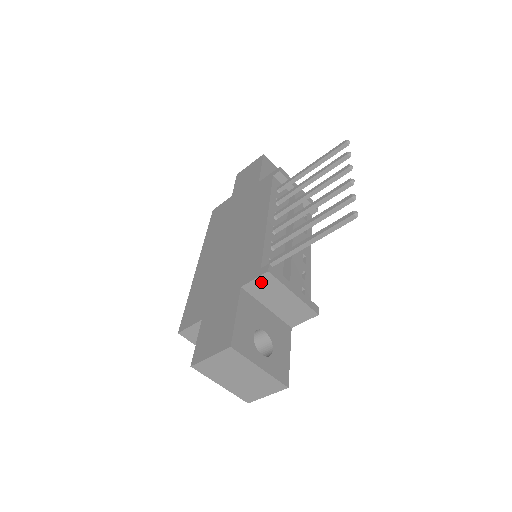
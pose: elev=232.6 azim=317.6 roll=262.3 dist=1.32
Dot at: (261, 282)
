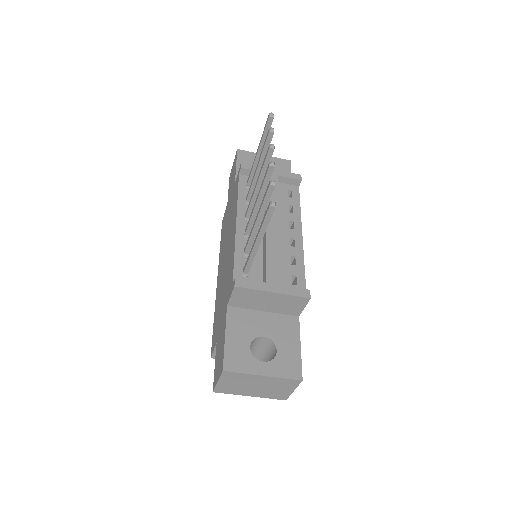
Dot at: (238, 296)
